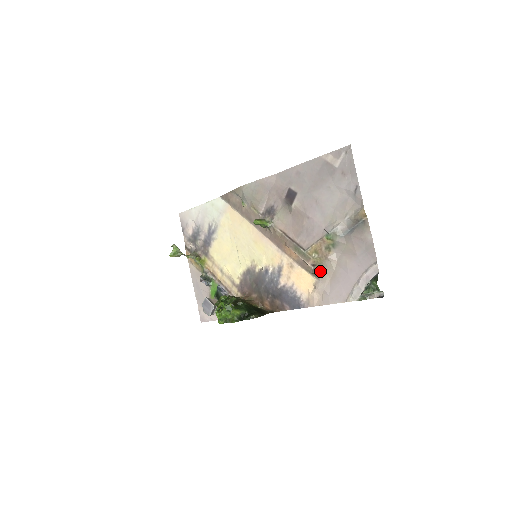
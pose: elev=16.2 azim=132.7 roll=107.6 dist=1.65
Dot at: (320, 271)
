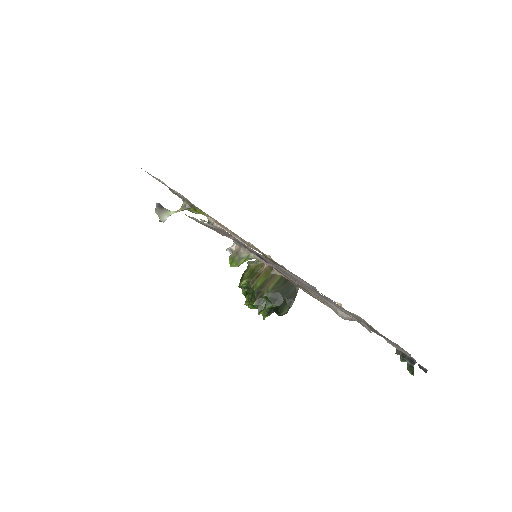
Dot at: occluded
